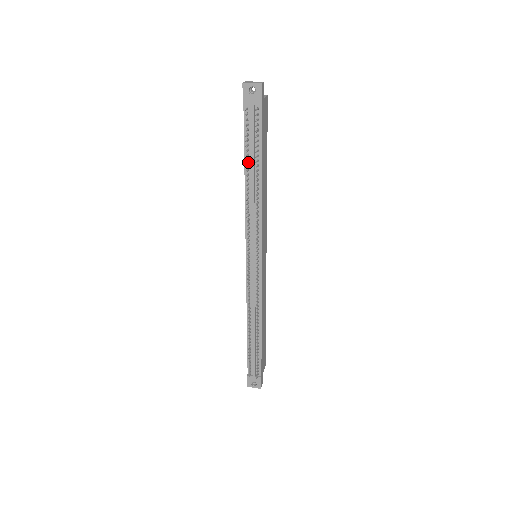
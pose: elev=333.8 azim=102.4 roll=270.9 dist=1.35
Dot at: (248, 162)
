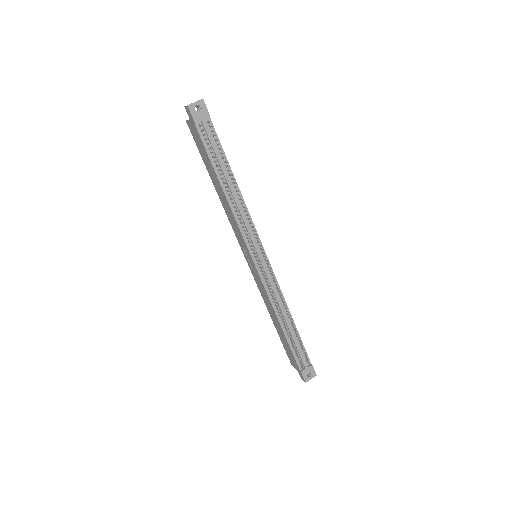
Dot at: (219, 172)
